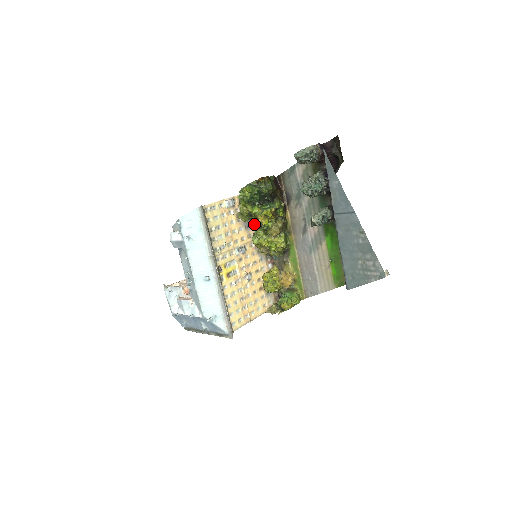
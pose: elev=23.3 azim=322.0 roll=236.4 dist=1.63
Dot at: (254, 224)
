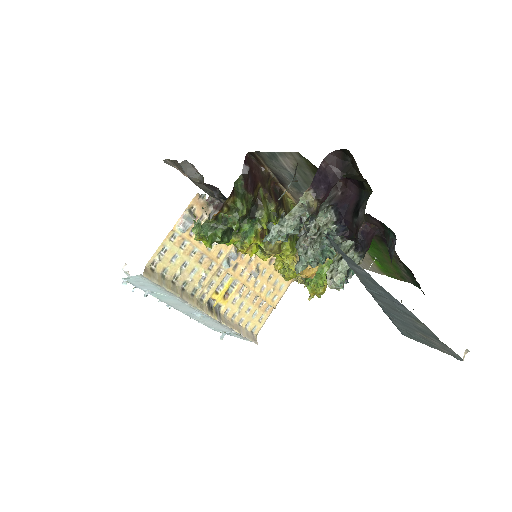
Dot at: occluded
